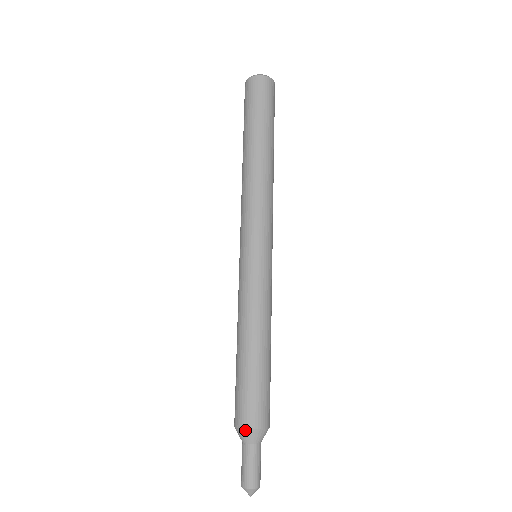
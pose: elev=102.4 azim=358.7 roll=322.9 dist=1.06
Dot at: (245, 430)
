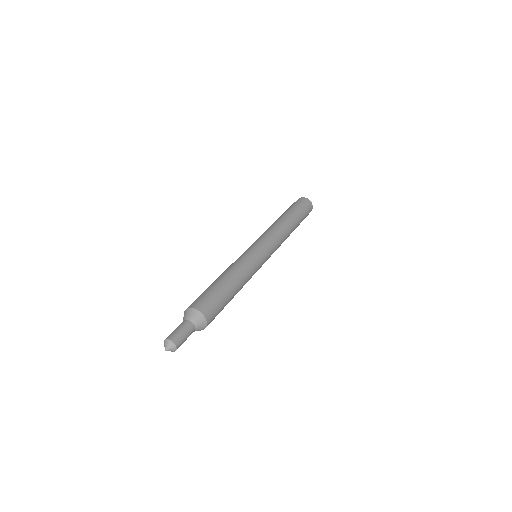
Dot at: (185, 312)
